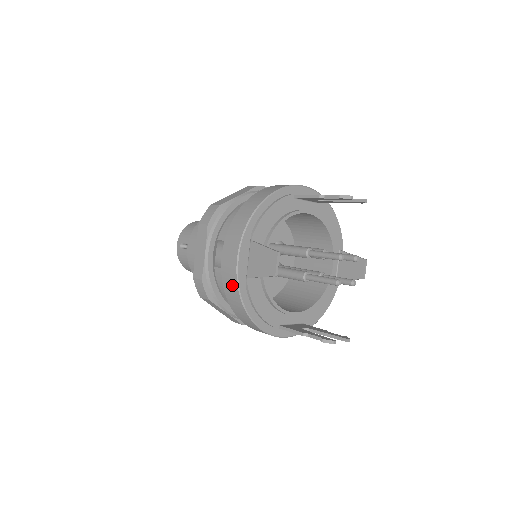
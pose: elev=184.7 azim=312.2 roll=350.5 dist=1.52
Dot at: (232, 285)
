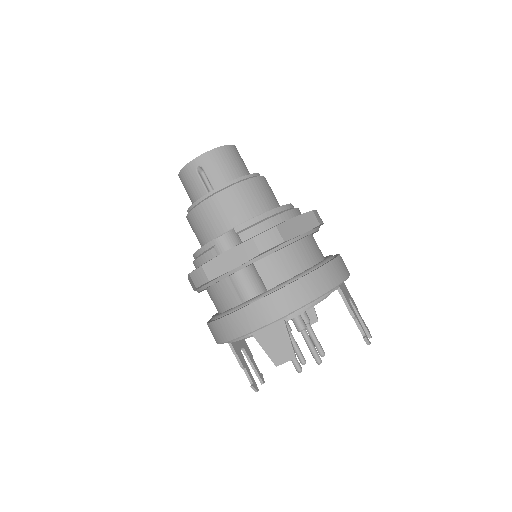
Dot at: (236, 329)
